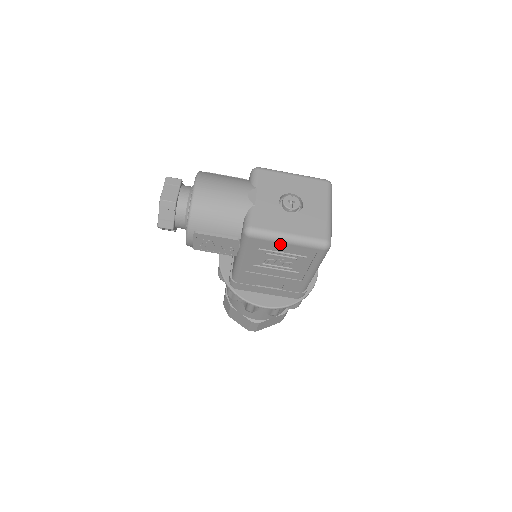
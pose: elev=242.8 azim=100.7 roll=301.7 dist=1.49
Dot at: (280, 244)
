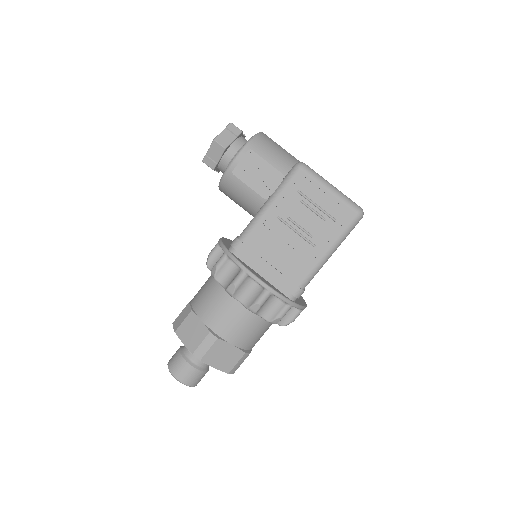
Dot at: (322, 189)
